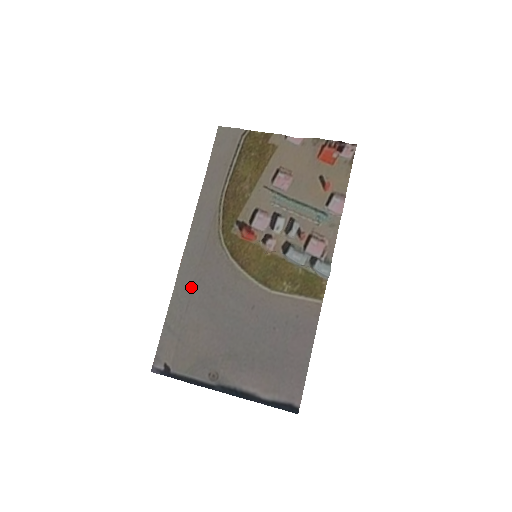
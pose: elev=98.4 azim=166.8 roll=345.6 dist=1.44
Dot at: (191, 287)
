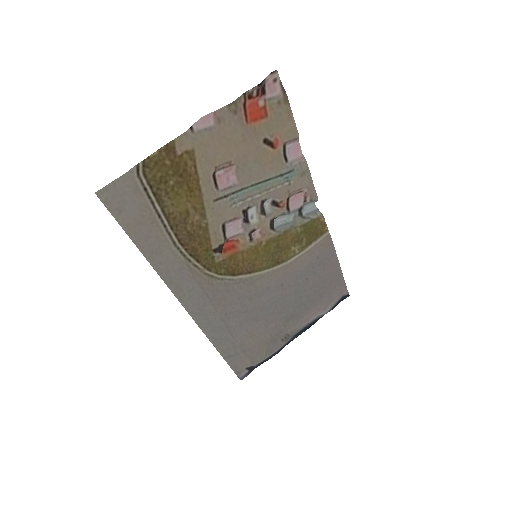
Dot at: (223, 325)
